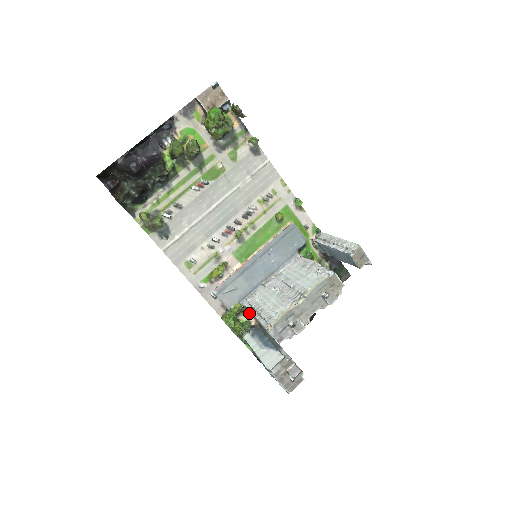
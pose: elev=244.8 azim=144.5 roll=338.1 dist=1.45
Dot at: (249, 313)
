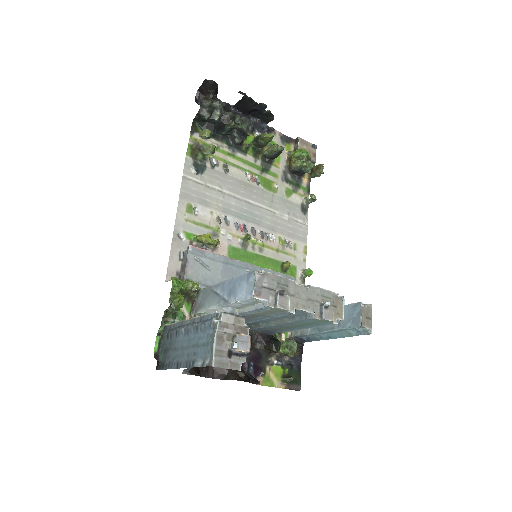
Dot at: (192, 309)
